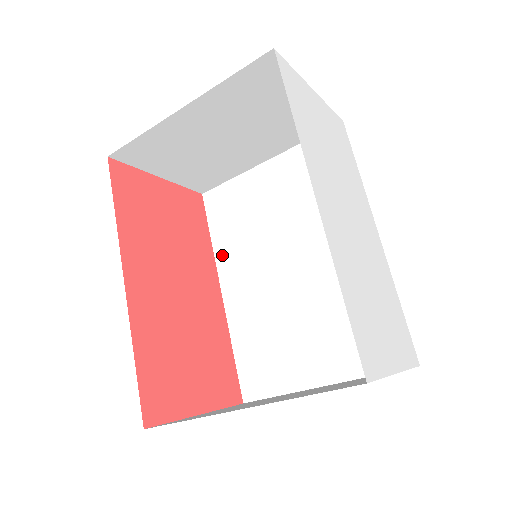
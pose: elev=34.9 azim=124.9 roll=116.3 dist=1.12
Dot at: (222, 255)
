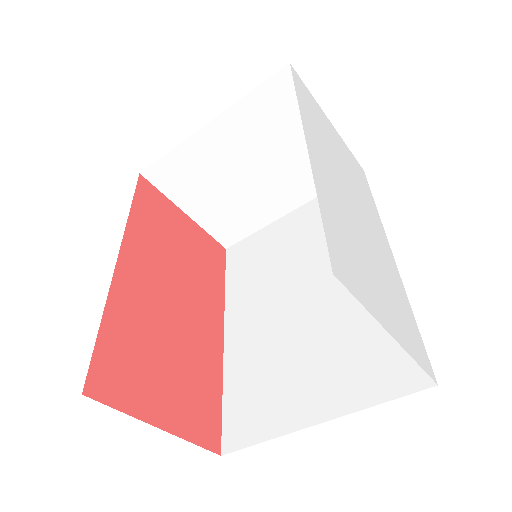
Dot at: (232, 298)
